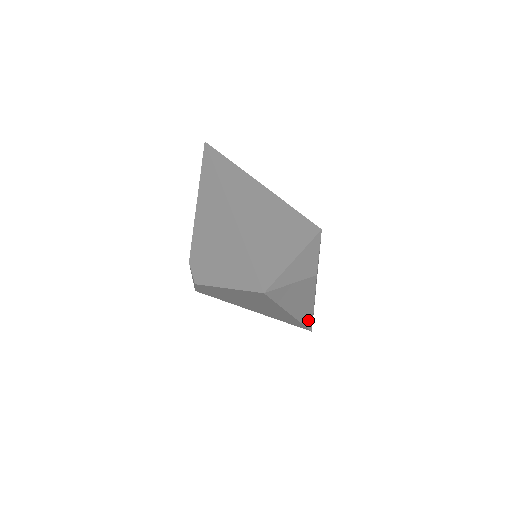
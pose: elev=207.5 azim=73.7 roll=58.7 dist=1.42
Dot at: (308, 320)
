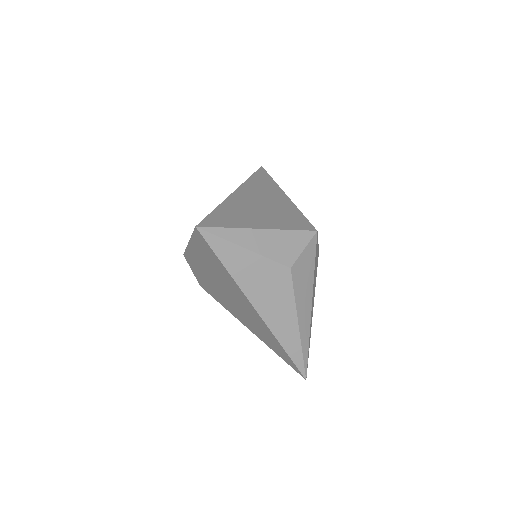
Dot at: (293, 348)
